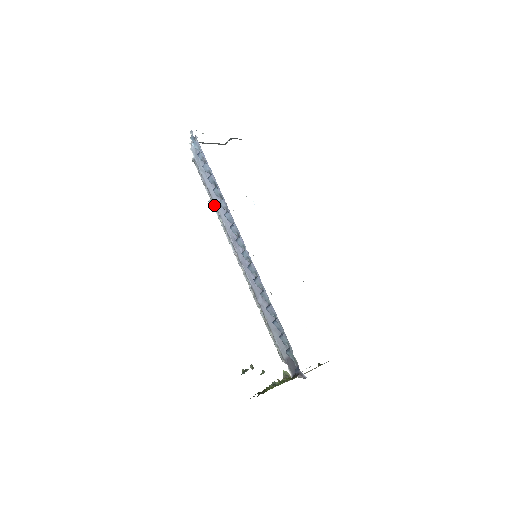
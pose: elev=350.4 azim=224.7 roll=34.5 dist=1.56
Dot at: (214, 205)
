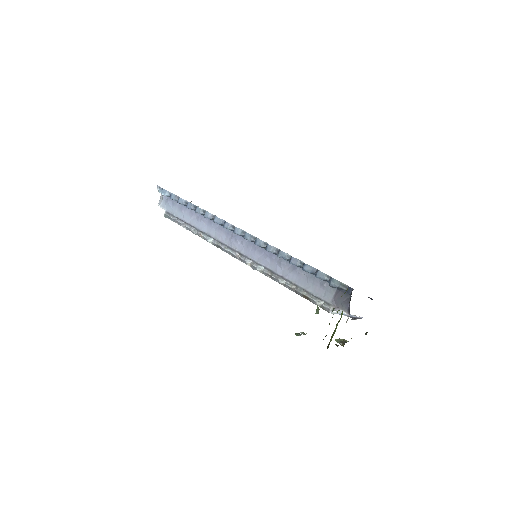
Dot at: (199, 232)
